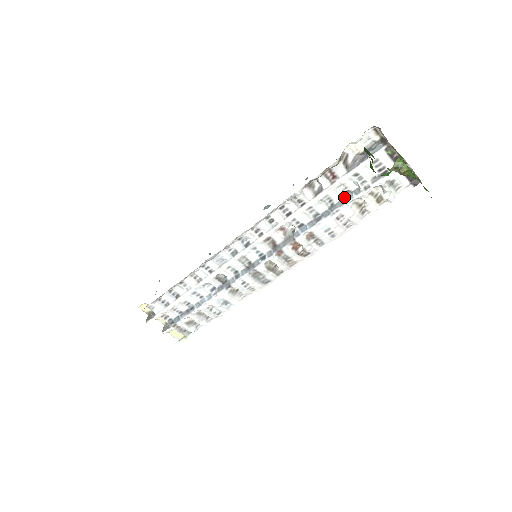
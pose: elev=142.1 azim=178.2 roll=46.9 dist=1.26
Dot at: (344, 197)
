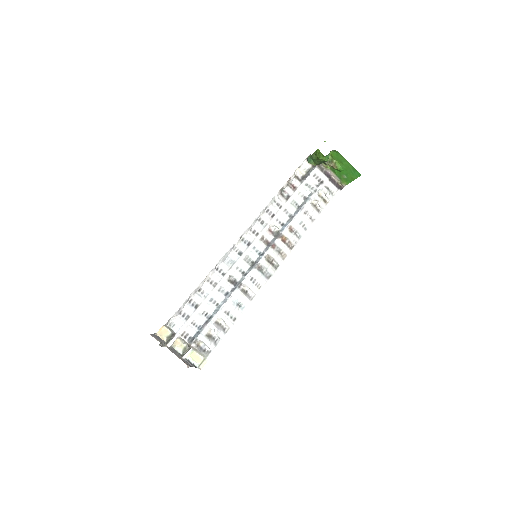
Dot at: (304, 200)
